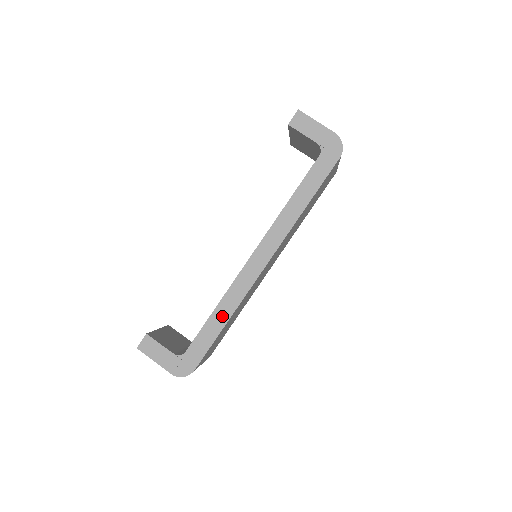
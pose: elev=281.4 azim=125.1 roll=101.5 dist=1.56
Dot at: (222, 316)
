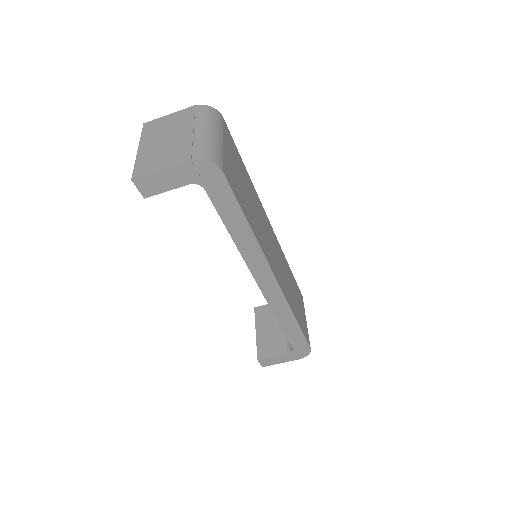
Dot at: (289, 322)
